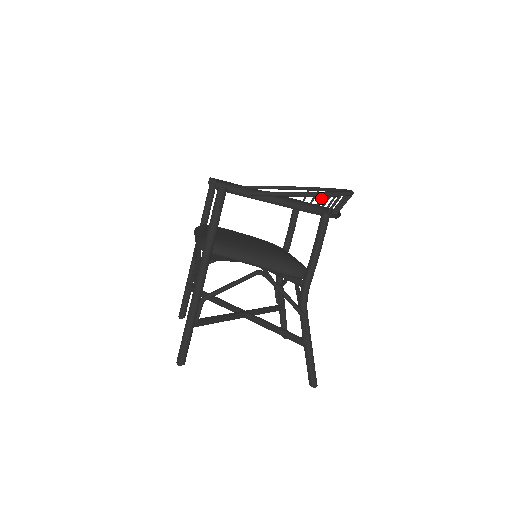
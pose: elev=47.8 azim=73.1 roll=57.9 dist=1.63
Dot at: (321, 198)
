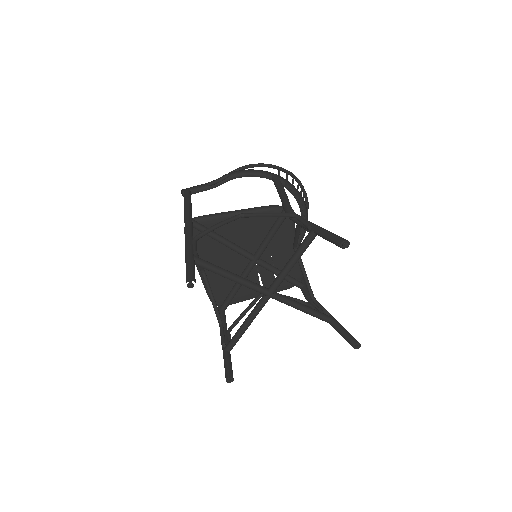
Dot at: occluded
